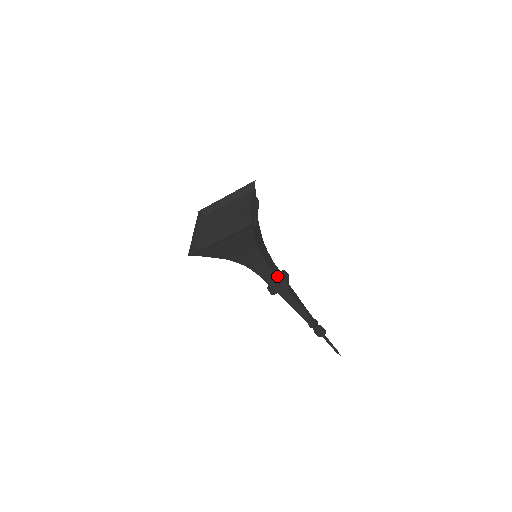
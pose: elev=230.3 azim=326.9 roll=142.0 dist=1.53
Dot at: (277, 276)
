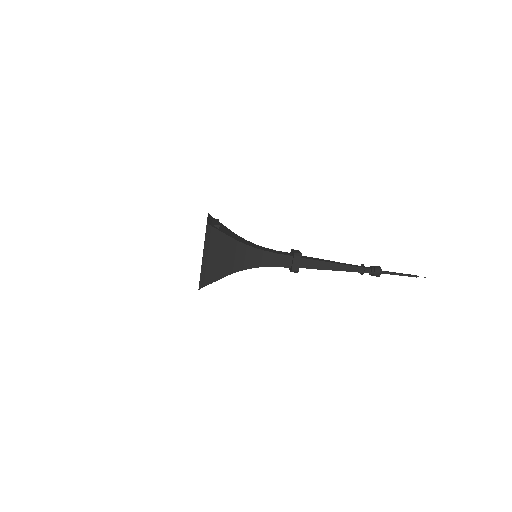
Dot at: (284, 255)
